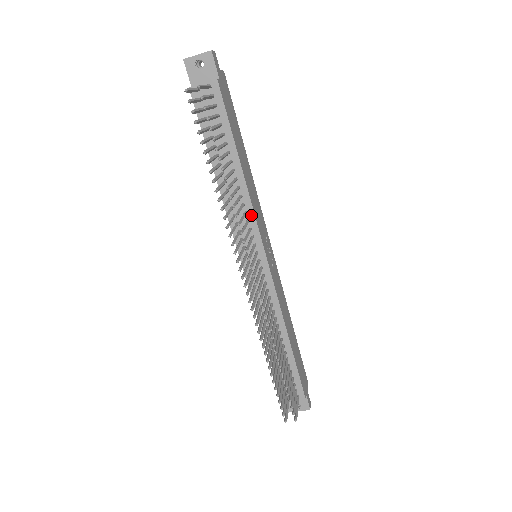
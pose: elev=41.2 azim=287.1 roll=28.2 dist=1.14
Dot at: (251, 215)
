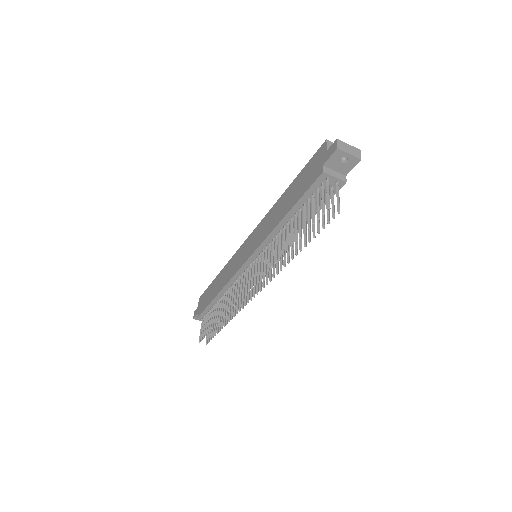
Dot at: occluded
